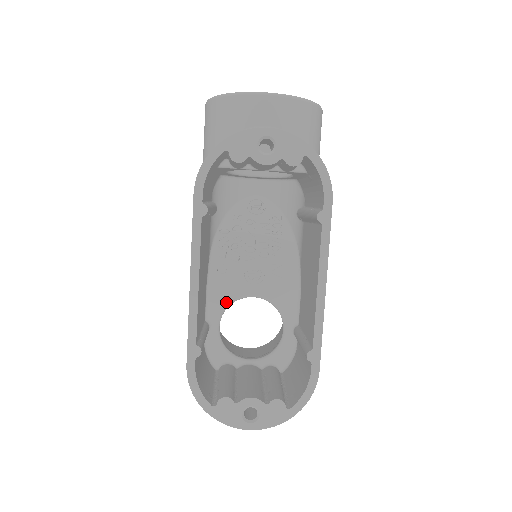
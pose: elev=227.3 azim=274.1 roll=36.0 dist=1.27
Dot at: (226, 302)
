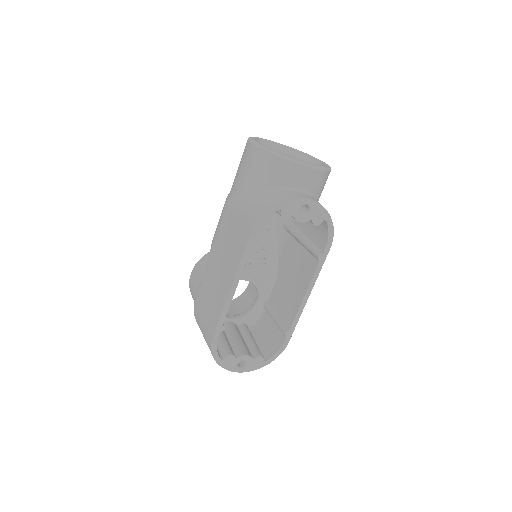
Dot at: occluded
